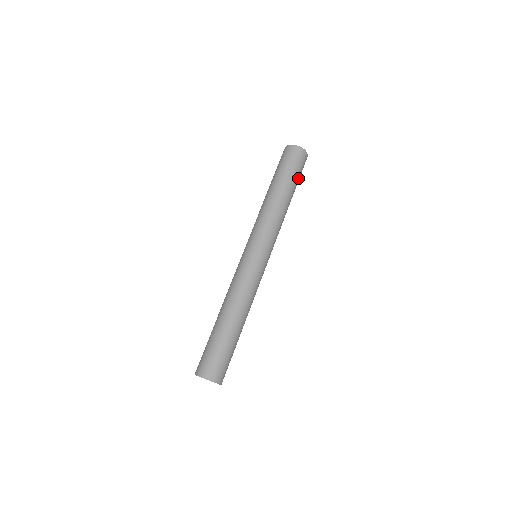
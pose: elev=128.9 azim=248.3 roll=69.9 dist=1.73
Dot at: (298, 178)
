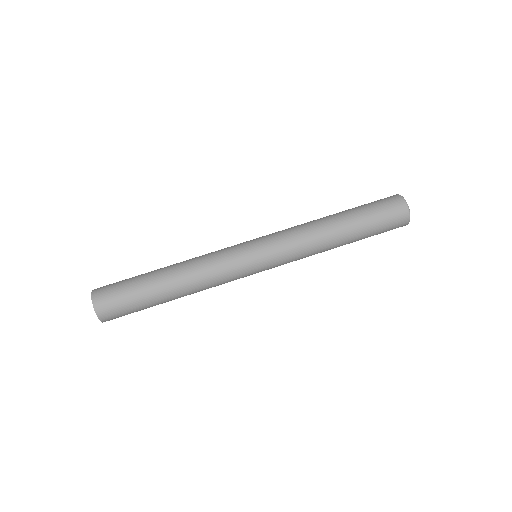
Dot at: (372, 220)
